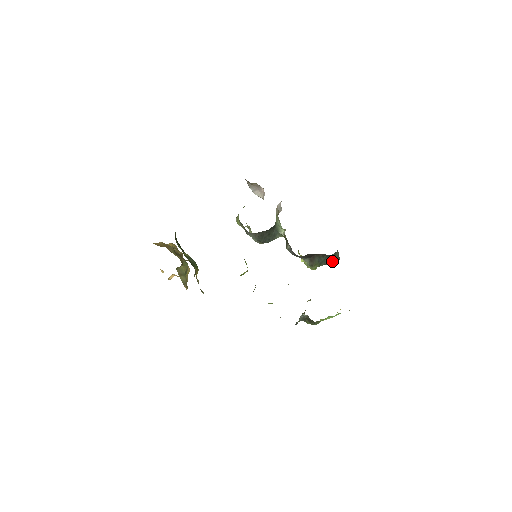
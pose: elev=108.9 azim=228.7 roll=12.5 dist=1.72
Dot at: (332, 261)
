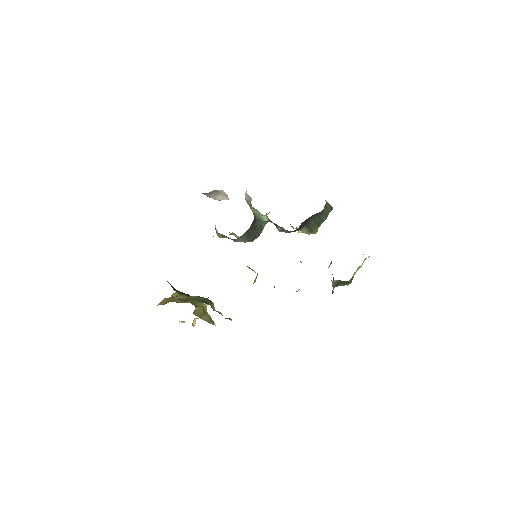
Dot at: (327, 215)
